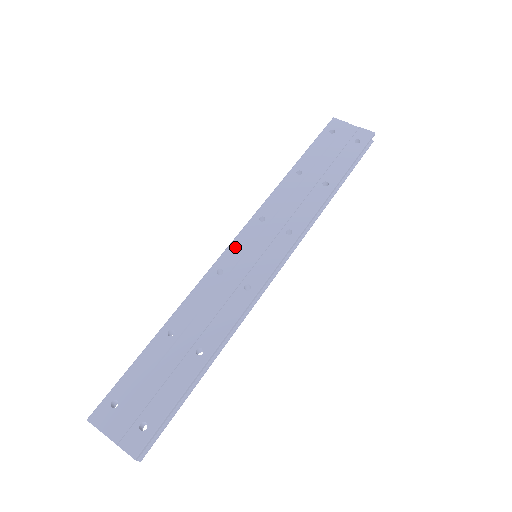
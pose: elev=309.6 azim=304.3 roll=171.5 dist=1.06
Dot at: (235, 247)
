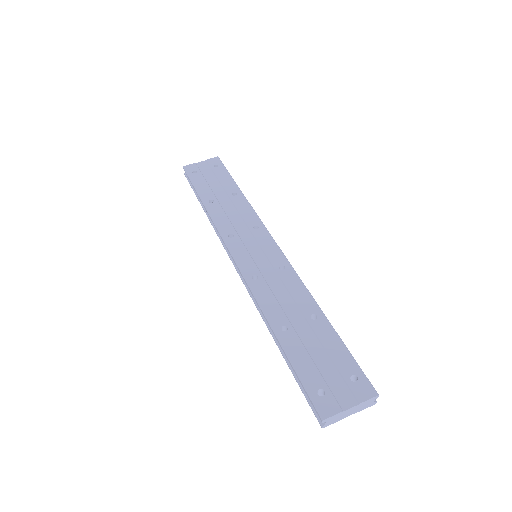
Dot at: (241, 260)
